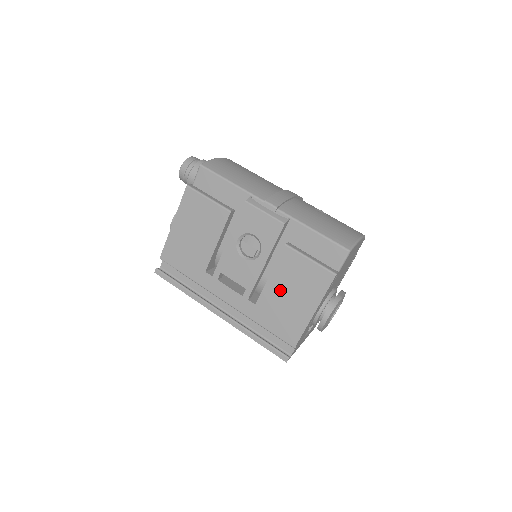
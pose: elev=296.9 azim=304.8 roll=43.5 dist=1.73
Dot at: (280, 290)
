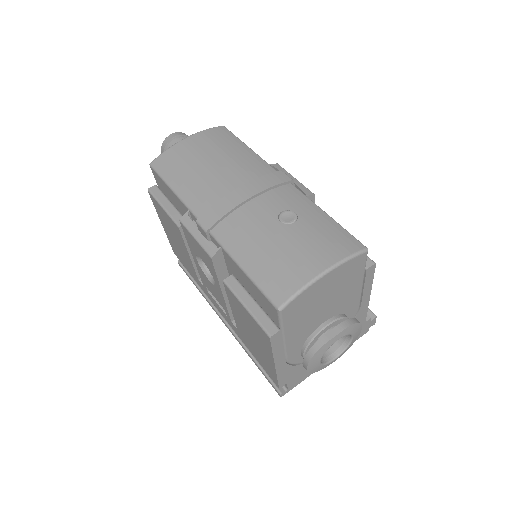
Dot at: (243, 326)
